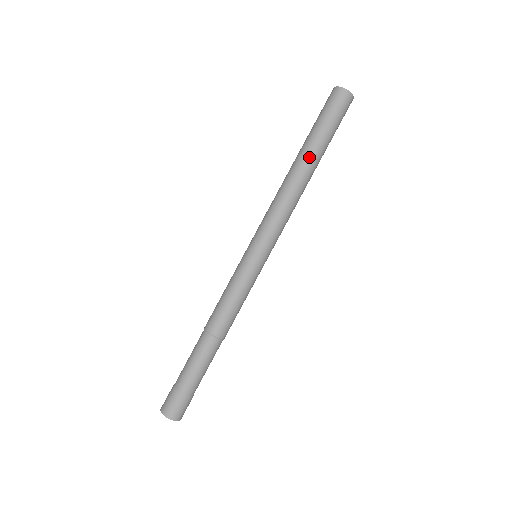
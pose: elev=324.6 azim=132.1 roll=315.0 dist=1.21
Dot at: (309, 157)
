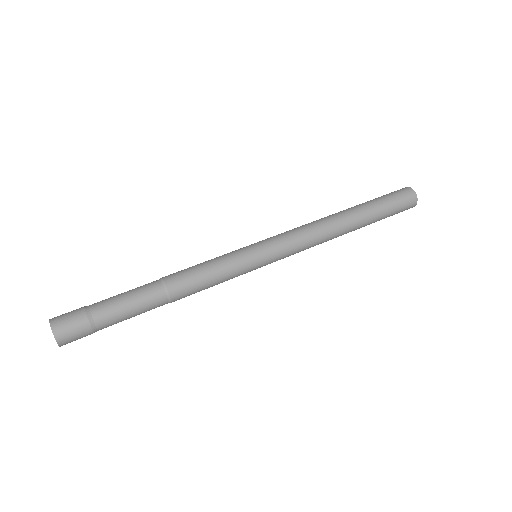
Dot at: (354, 211)
